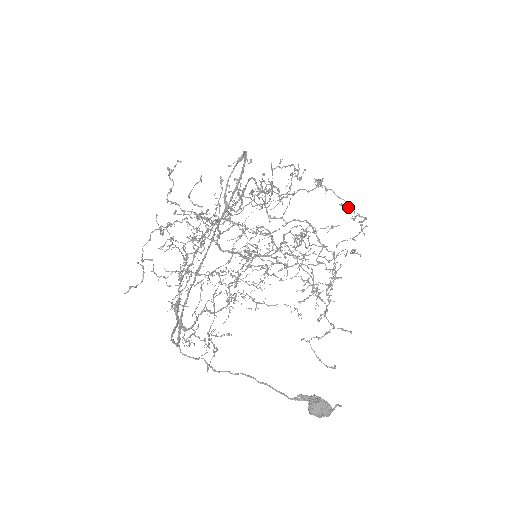
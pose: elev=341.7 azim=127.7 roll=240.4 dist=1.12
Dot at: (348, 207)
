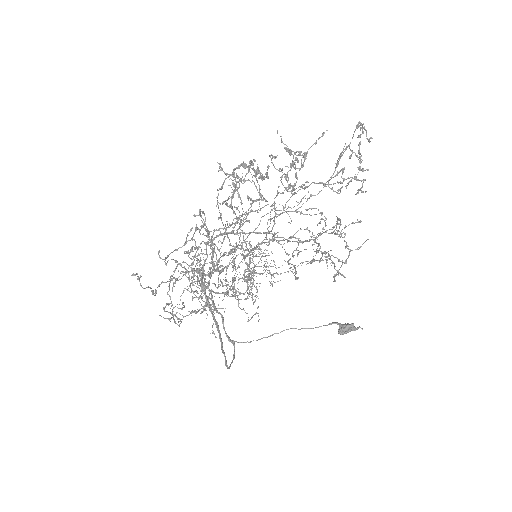
Dot at: (338, 183)
